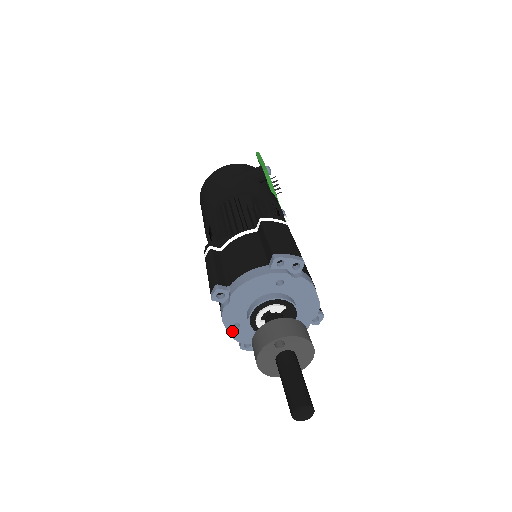
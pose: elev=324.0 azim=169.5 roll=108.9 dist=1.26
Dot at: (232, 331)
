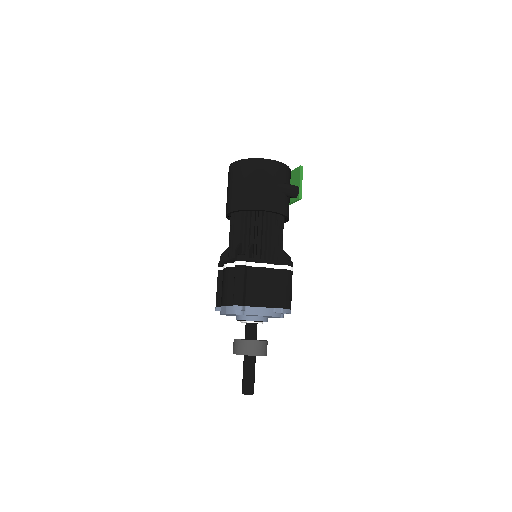
Dot at: (224, 314)
